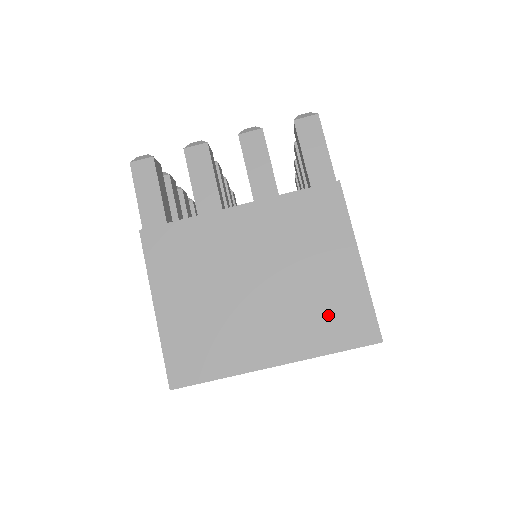
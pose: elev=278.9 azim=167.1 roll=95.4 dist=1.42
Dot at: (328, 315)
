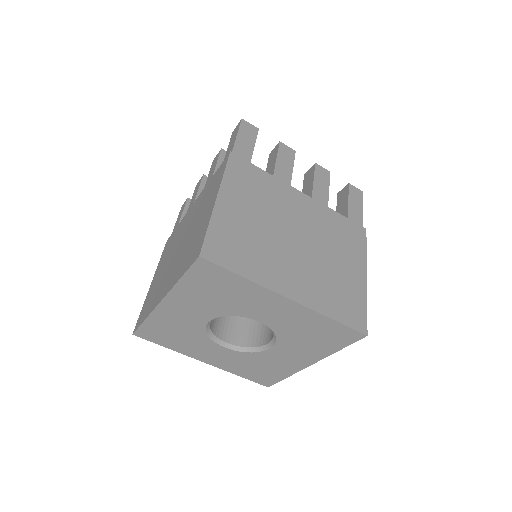
Dot at: (190, 250)
